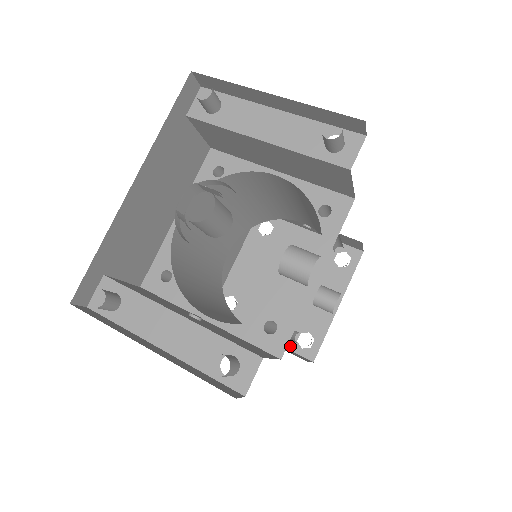
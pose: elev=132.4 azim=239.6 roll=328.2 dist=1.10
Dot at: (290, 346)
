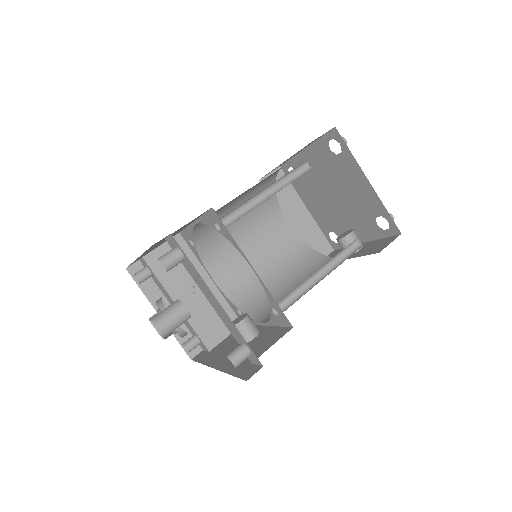
Dot at: (323, 231)
